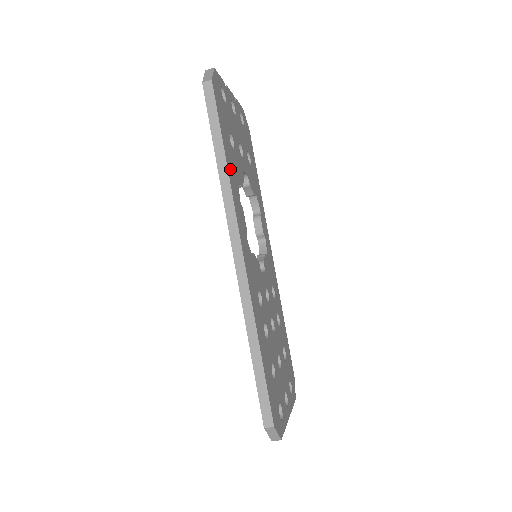
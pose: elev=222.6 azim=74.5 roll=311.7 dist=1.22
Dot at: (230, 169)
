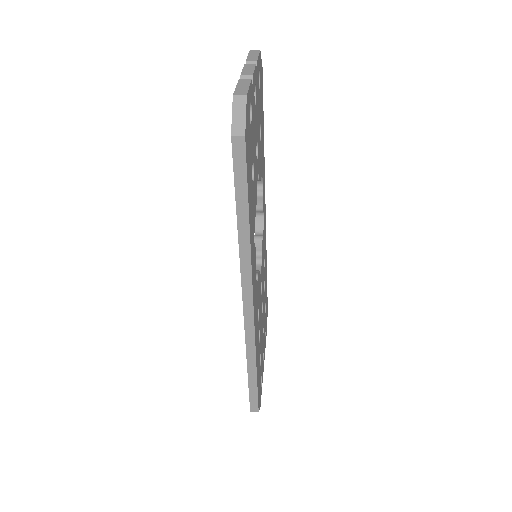
Dot at: (251, 229)
